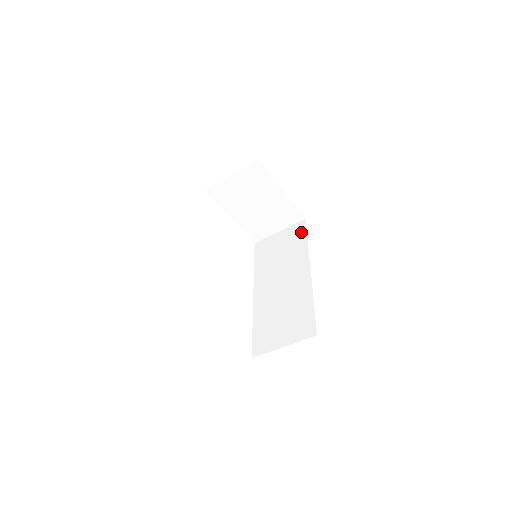
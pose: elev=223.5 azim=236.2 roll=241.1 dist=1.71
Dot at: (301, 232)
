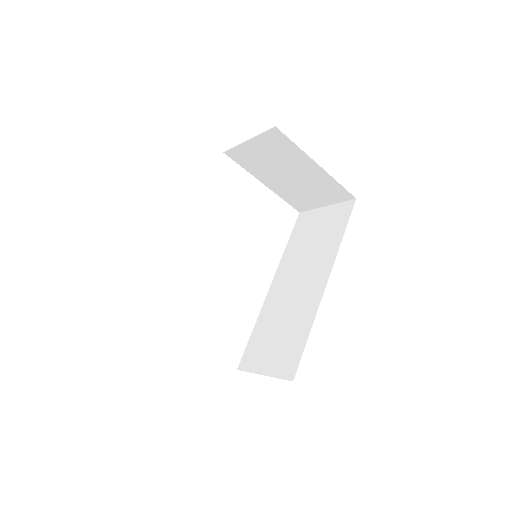
Dot at: (343, 218)
